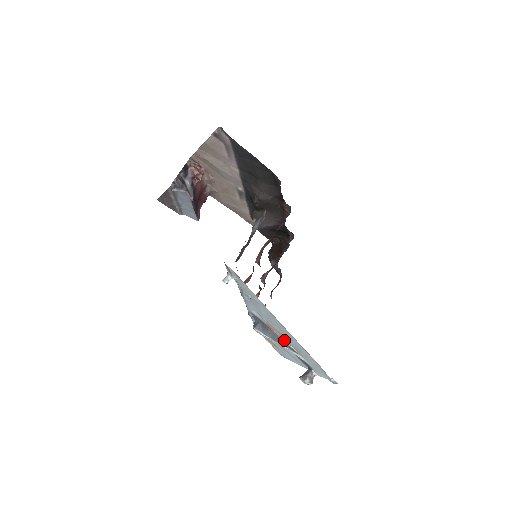
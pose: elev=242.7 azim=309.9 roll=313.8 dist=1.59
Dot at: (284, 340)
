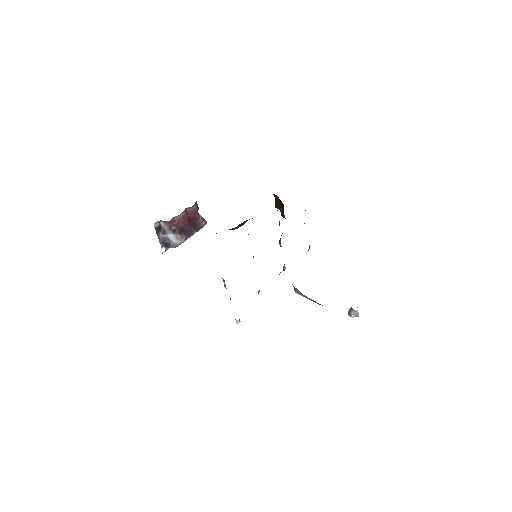
Dot at: (317, 303)
